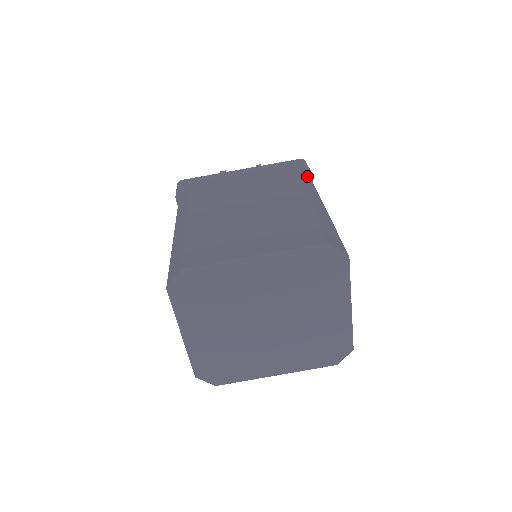
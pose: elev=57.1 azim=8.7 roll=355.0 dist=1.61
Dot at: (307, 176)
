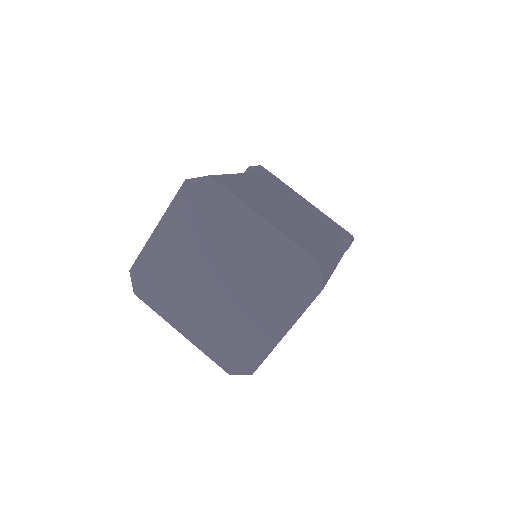
Dot at: (345, 245)
